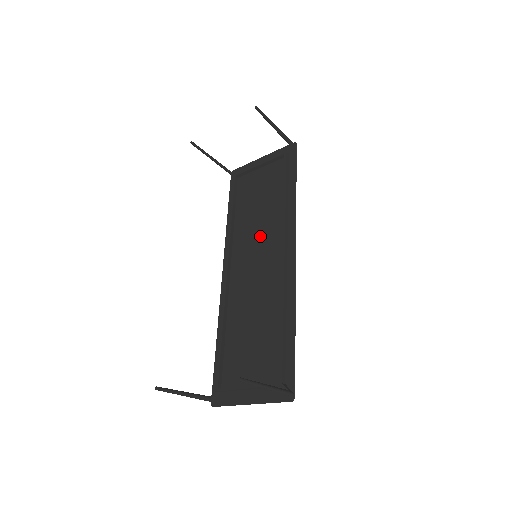
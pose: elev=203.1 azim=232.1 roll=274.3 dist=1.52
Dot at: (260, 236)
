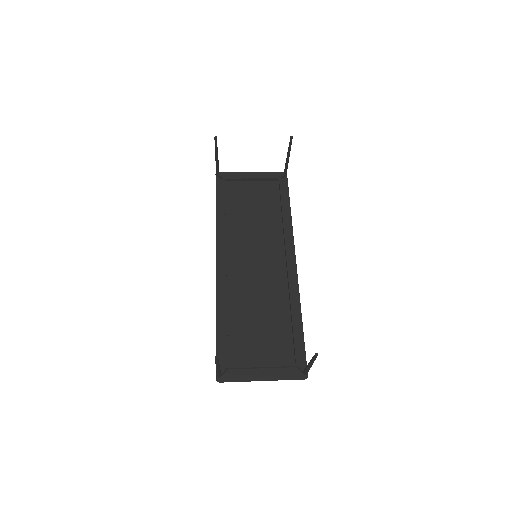
Dot at: (258, 240)
